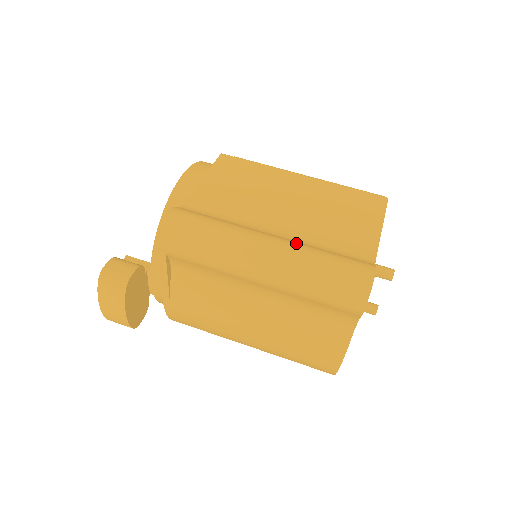
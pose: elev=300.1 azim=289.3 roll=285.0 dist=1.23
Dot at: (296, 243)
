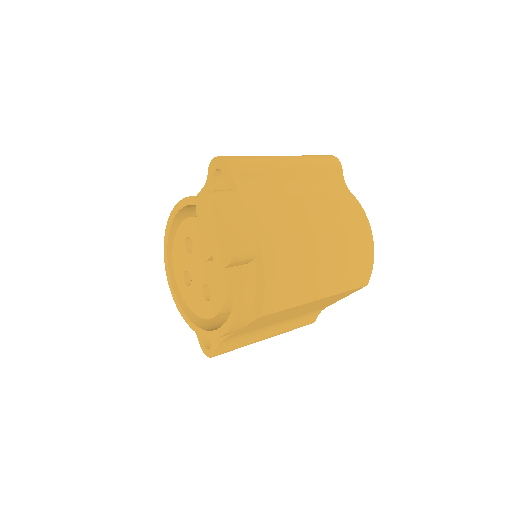
Dot at: occluded
